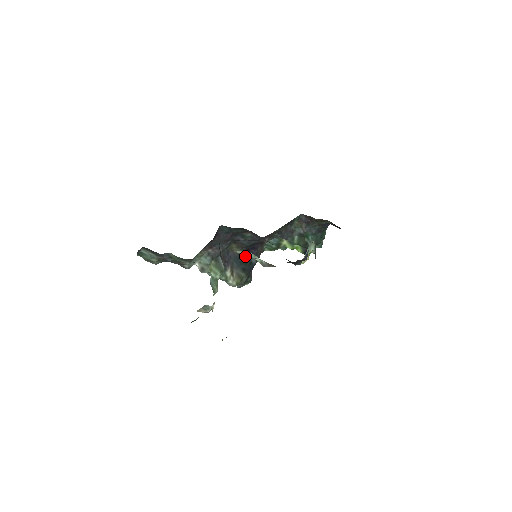
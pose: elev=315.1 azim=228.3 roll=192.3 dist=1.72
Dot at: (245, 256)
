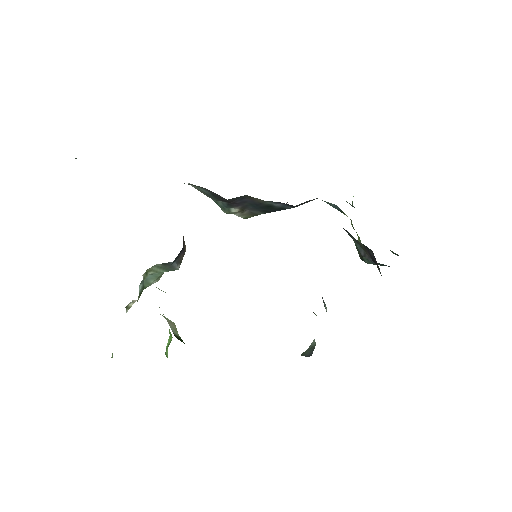
Dot at: (274, 204)
